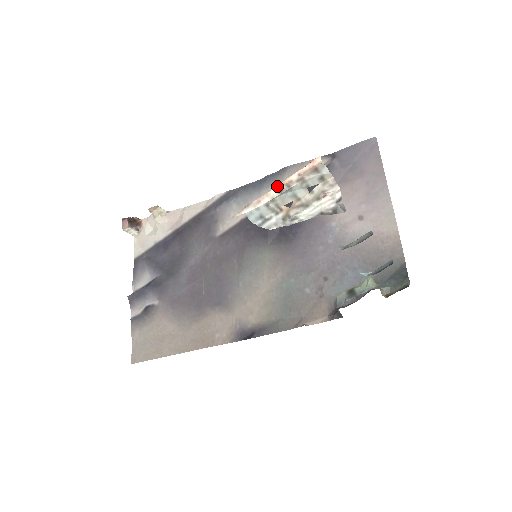
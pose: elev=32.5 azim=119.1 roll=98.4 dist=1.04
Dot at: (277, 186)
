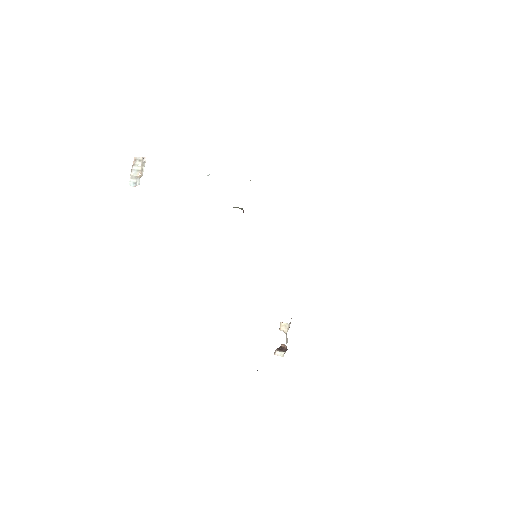
Dot at: (131, 172)
